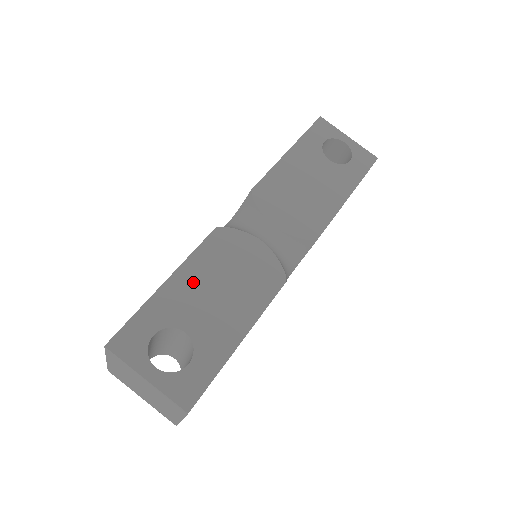
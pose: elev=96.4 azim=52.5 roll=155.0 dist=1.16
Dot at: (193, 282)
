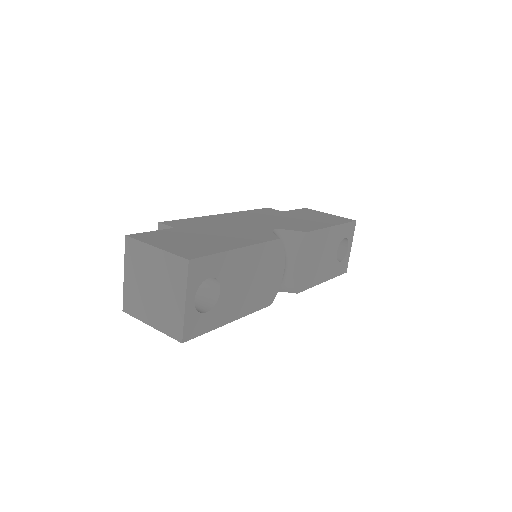
Dot at: (247, 262)
